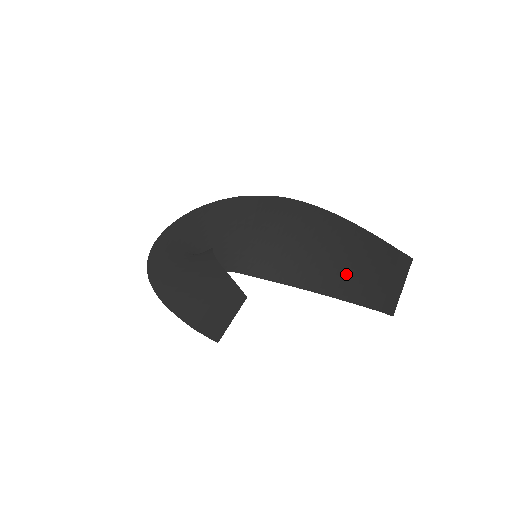
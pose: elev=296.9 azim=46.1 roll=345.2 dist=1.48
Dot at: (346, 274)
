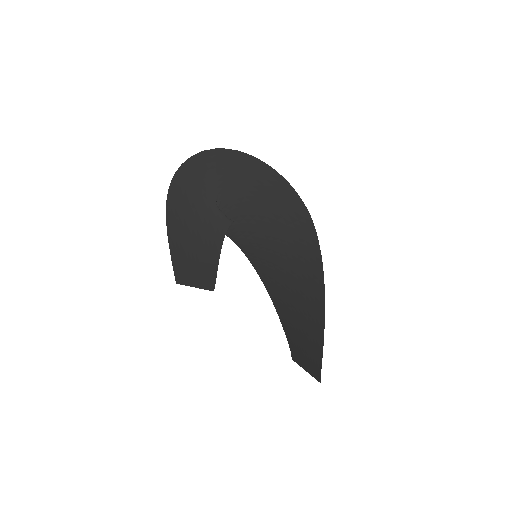
Dot at: (294, 324)
